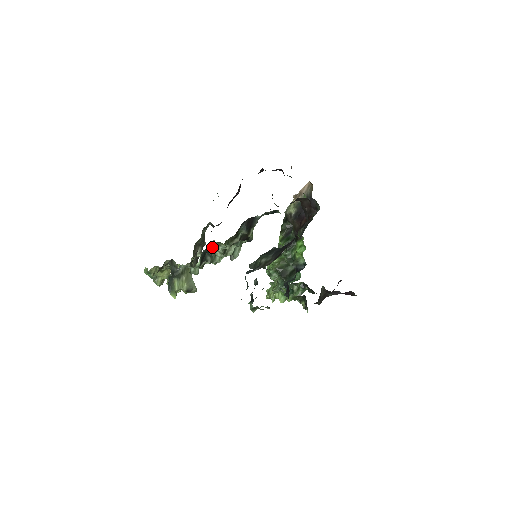
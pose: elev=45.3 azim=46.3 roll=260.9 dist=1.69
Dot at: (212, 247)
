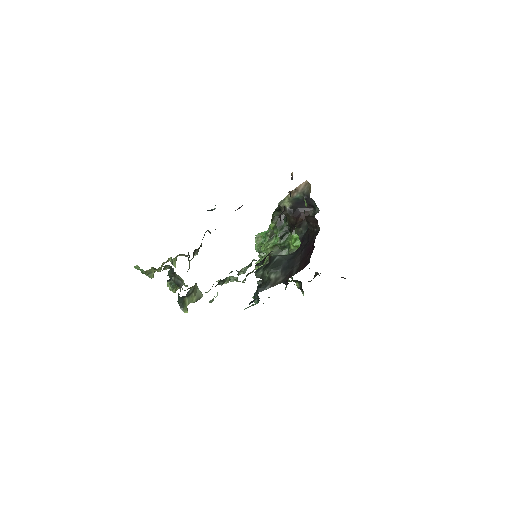
Dot at: (228, 281)
